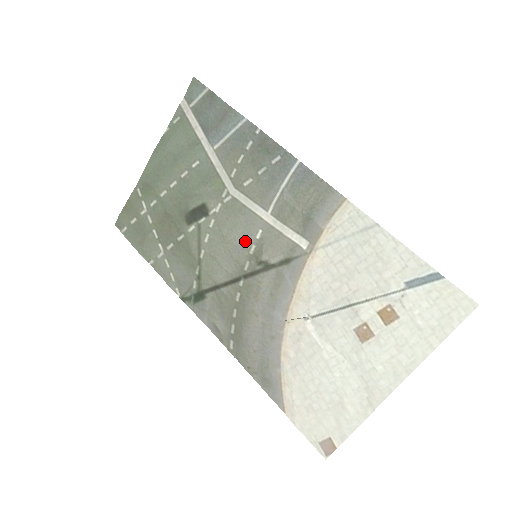
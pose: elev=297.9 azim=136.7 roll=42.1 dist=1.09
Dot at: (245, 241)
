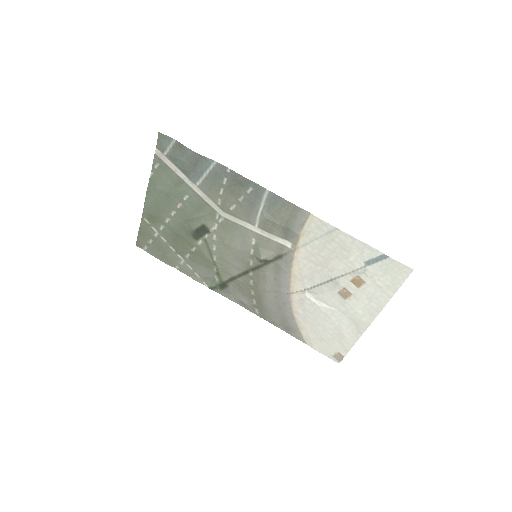
Dot at: (244, 247)
